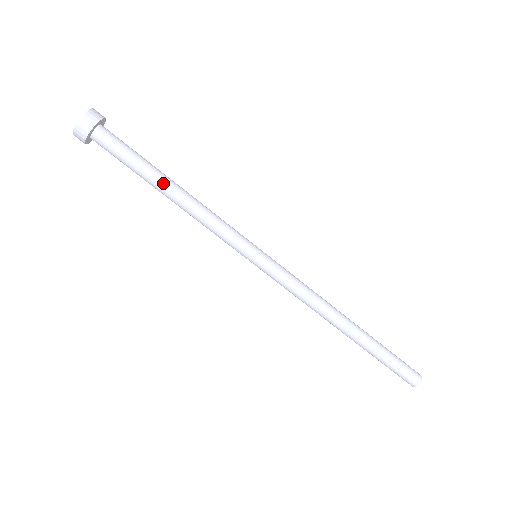
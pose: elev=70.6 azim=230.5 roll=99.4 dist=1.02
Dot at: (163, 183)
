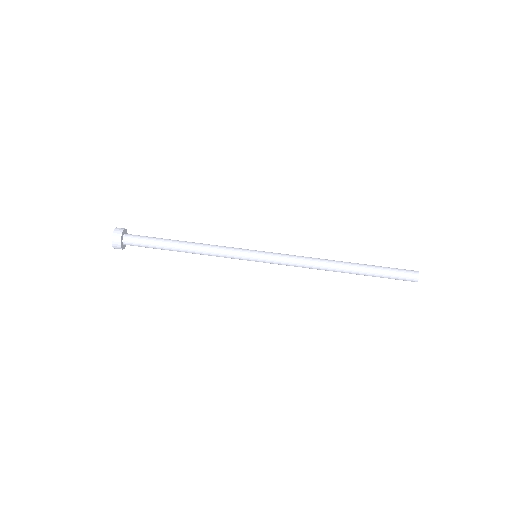
Dot at: (176, 242)
